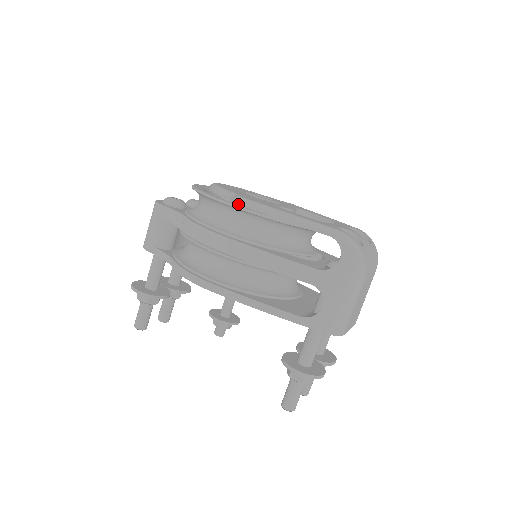
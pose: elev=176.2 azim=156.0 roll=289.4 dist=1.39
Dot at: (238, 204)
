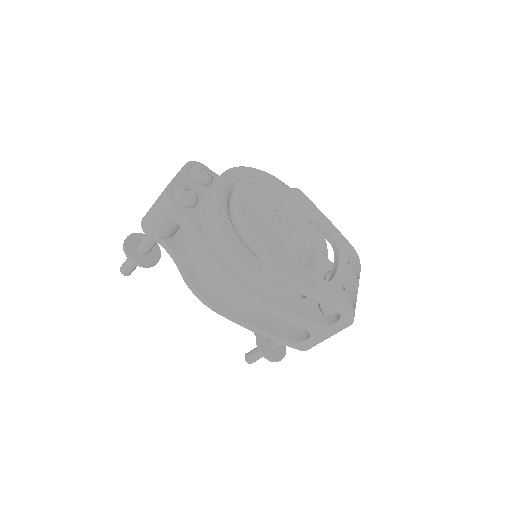
Dot at: (267, 273)
